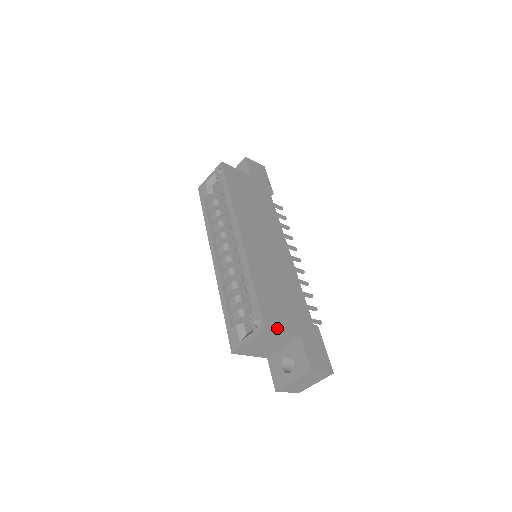
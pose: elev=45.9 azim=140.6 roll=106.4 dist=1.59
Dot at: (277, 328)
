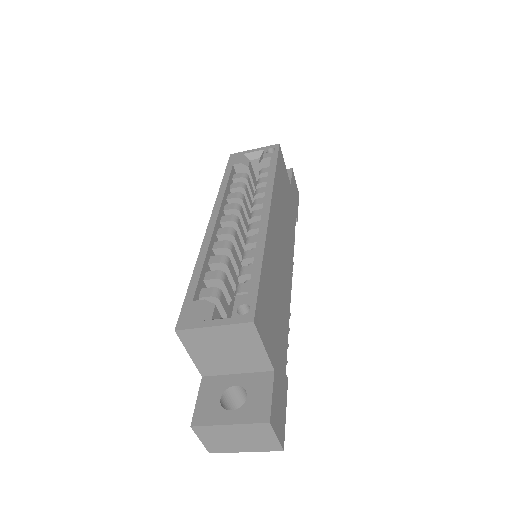
Dot at: (262, 335)
